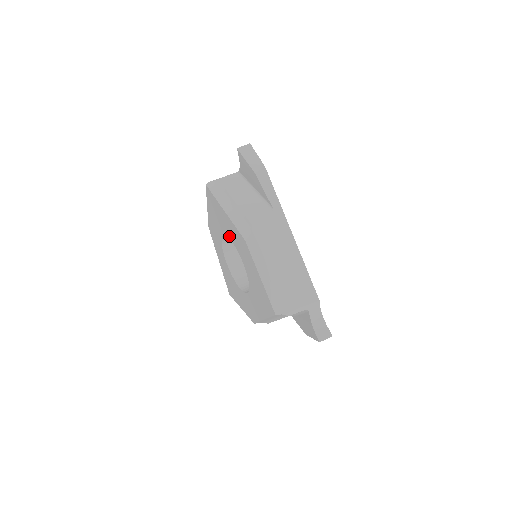
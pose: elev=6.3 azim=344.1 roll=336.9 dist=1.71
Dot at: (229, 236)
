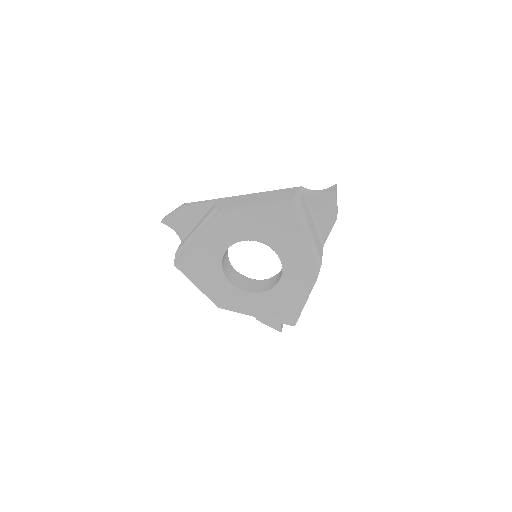
Dot at: (221, 252)
